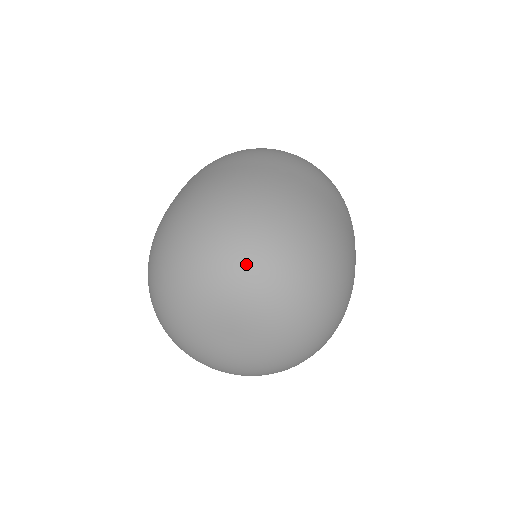
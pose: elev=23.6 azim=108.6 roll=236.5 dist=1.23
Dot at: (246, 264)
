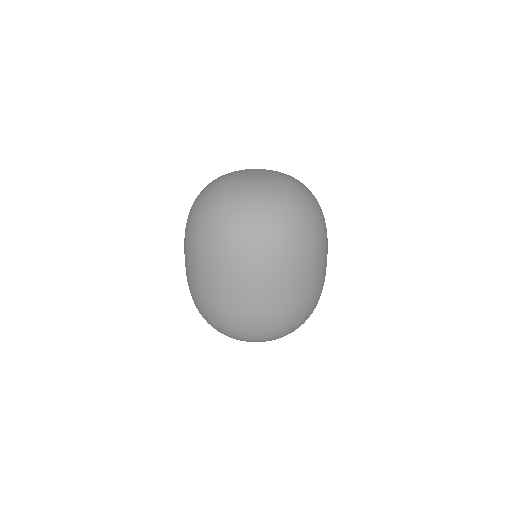
Dot at: occluded
